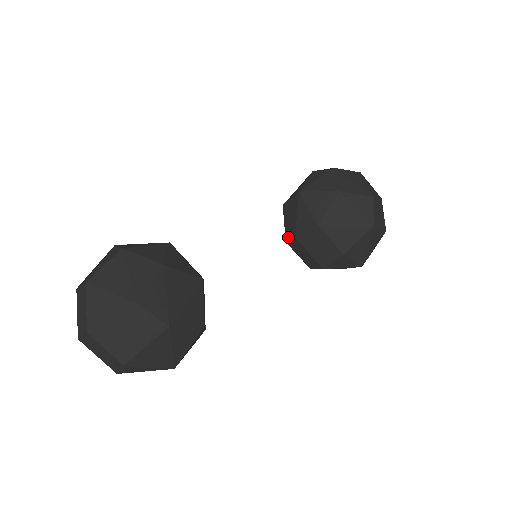
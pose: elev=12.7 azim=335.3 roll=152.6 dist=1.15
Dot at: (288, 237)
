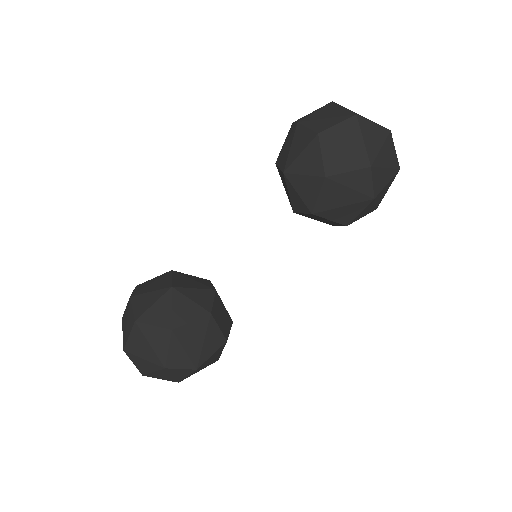
Dot at: occluded
